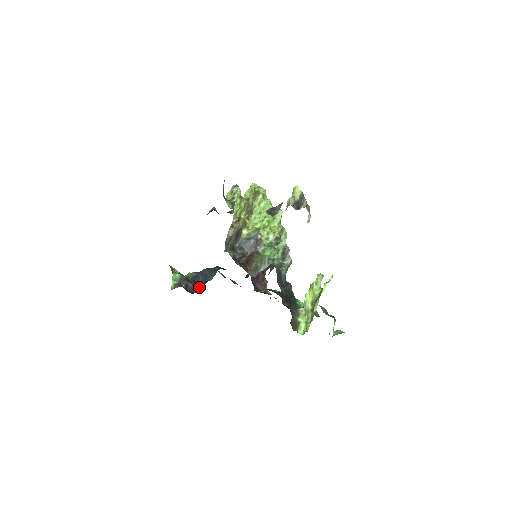
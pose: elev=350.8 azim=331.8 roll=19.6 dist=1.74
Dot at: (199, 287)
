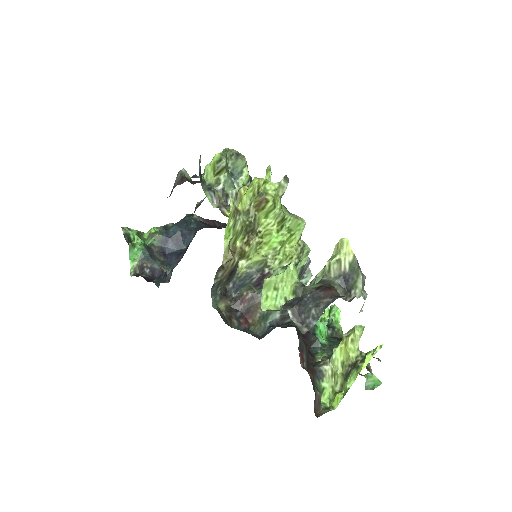
Dot at: (171, 271)
